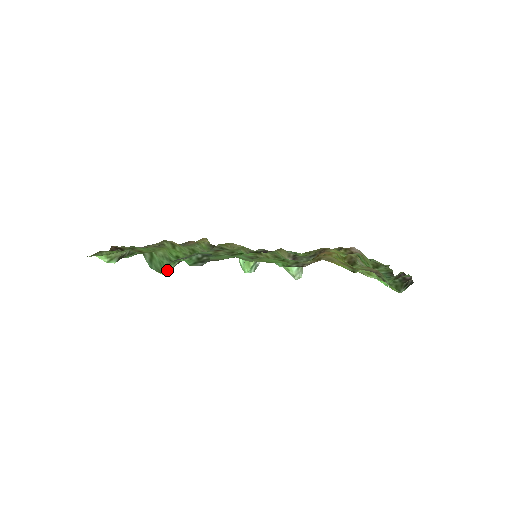
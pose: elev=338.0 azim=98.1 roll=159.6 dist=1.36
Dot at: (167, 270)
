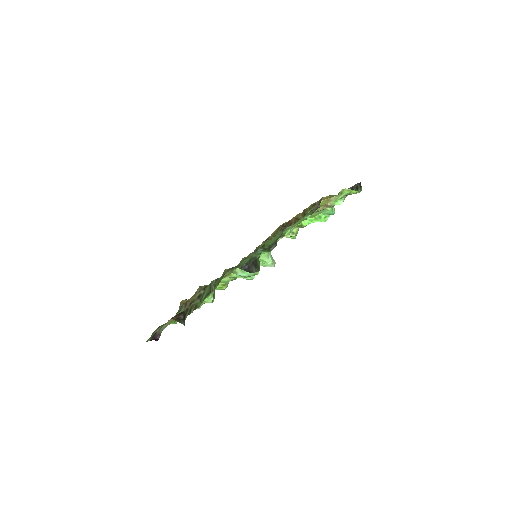
Dot at: (259, 267)
